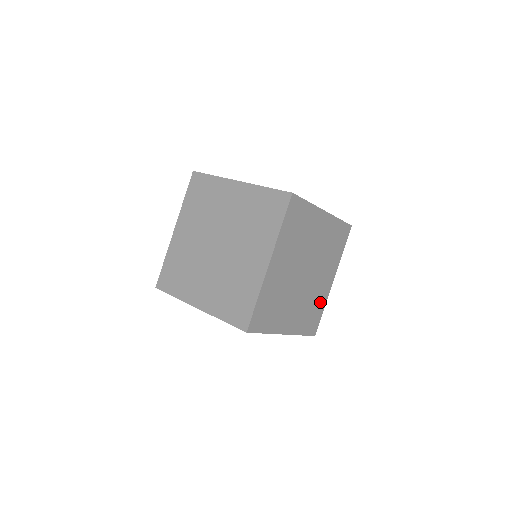
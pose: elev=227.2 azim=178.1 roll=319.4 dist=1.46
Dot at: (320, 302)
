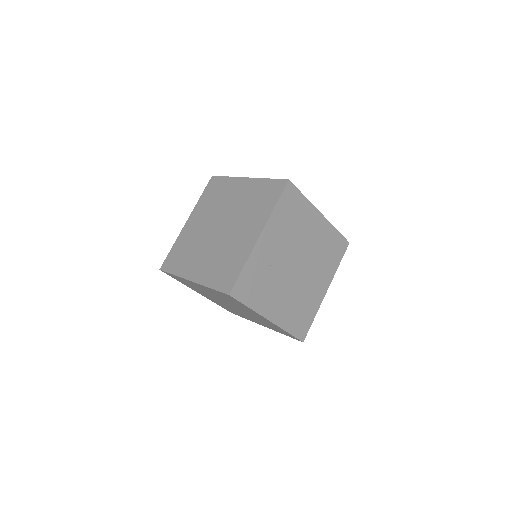
Dot at: occluded
